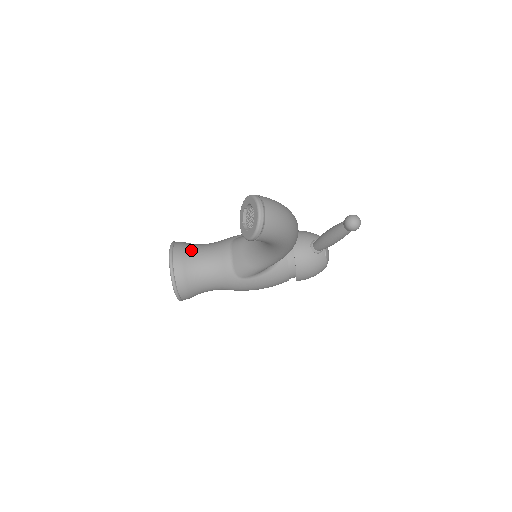
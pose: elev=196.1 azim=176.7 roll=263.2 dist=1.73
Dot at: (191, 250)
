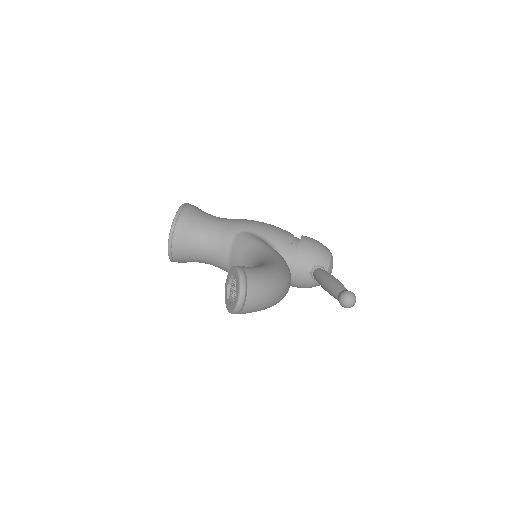
Dot at: (194, 228)
